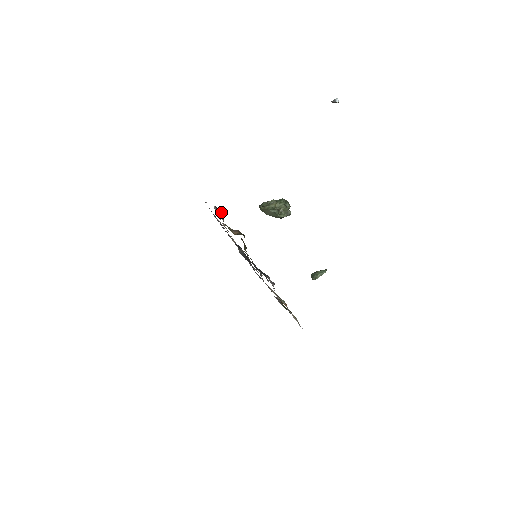
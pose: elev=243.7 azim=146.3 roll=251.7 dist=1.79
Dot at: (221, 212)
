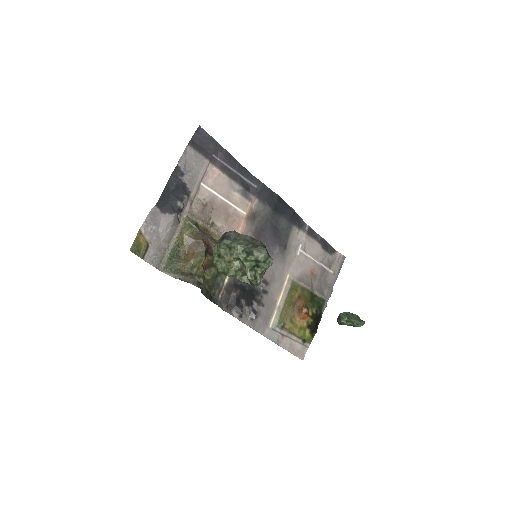
Dot at: (178, 205)
